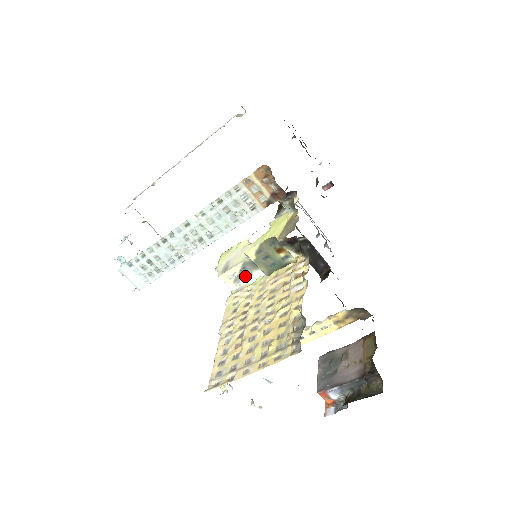
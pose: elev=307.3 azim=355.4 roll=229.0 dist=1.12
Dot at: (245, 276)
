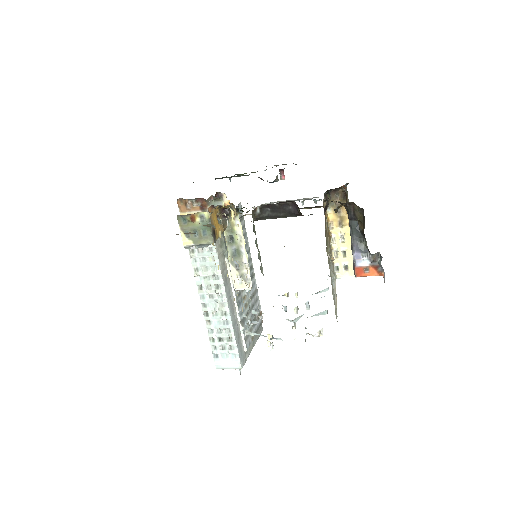
Dot at: (244, 270)
